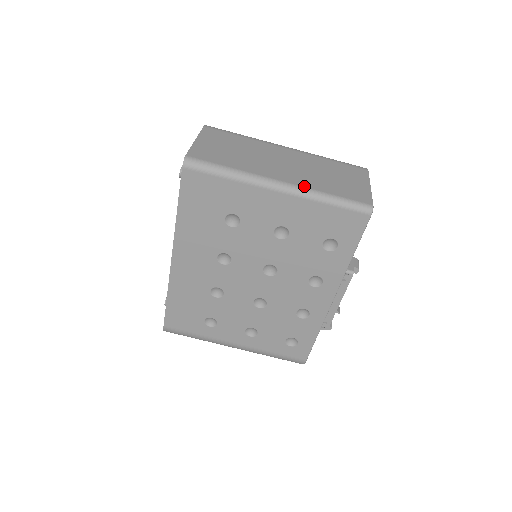
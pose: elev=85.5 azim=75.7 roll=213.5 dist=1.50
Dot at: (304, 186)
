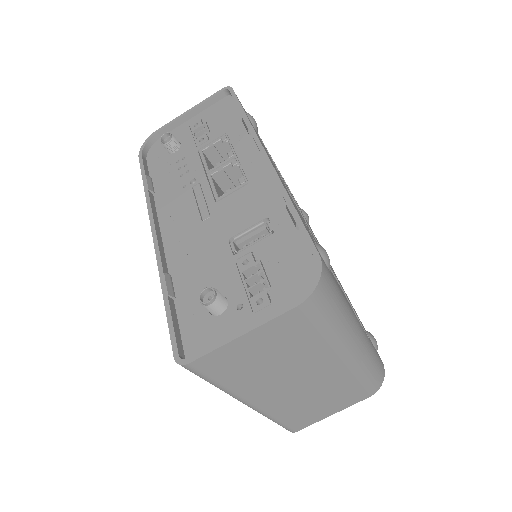
Dot at: (267, 413)
